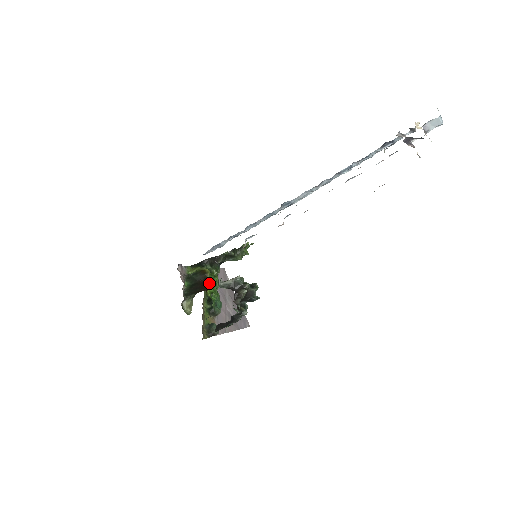
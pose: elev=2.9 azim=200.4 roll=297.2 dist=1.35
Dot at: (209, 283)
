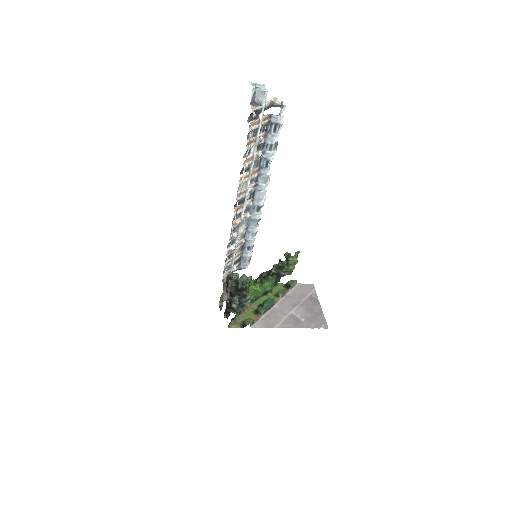
Dot at: occluded
